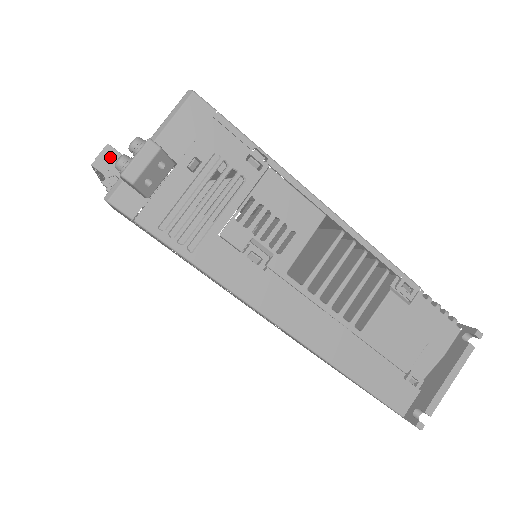
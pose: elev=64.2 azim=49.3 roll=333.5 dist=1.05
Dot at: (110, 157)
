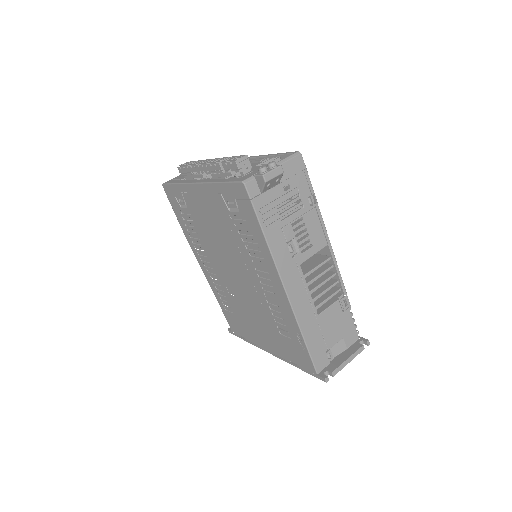
Dot at: (245, 162)
